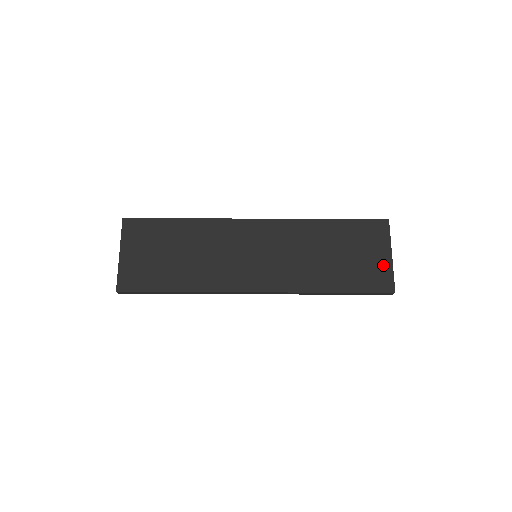
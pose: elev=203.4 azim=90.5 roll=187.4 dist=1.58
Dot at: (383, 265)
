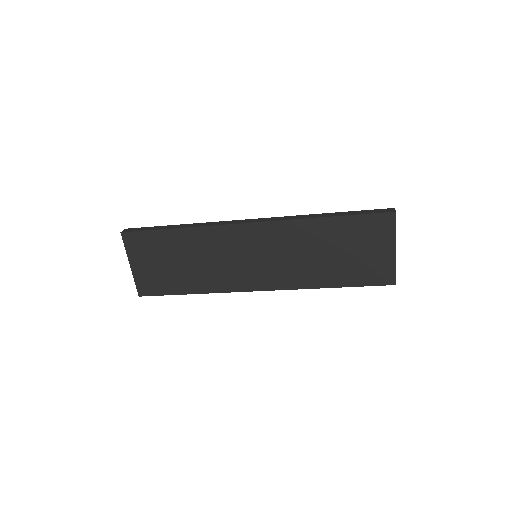
Dot at: (385, 260)
